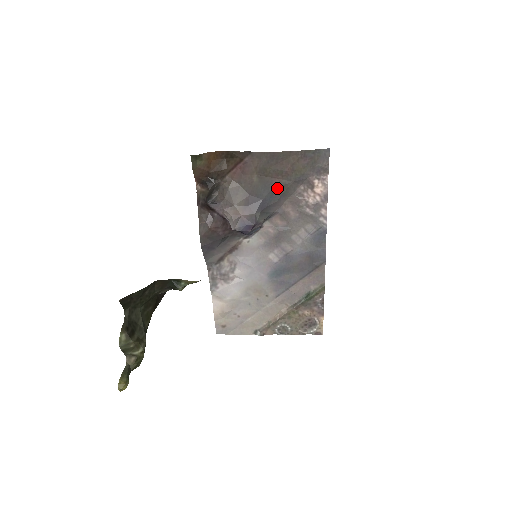
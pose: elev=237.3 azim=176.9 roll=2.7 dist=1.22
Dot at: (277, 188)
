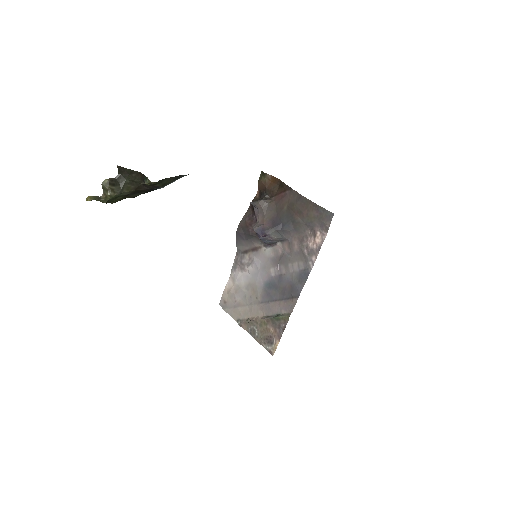
Dot at: (294, 221)
